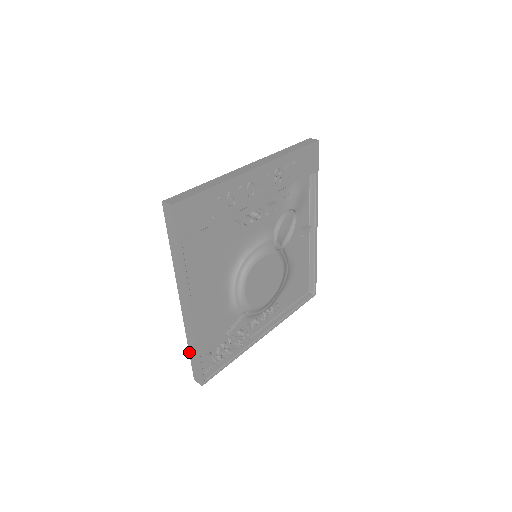
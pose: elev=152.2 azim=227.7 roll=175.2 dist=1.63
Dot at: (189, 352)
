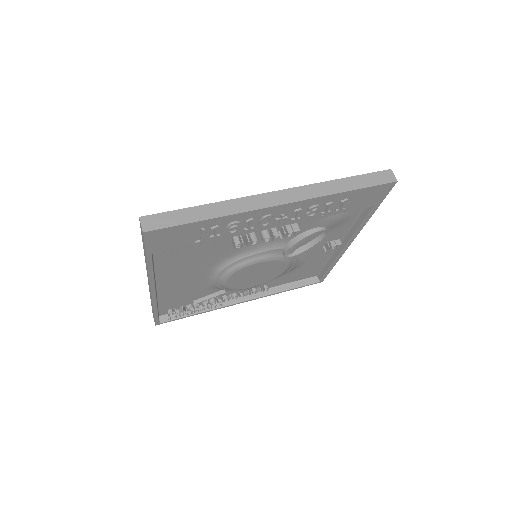
Dot at: occluded
